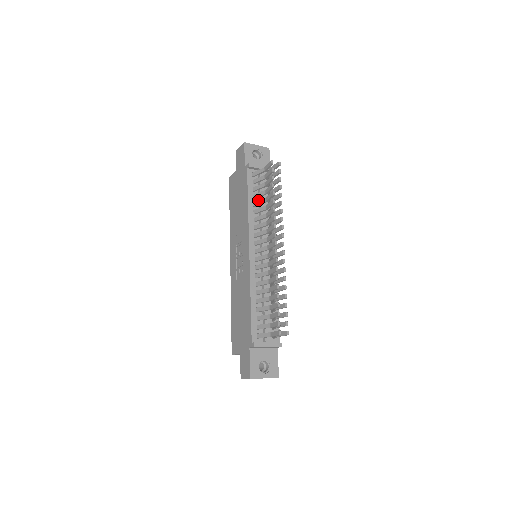
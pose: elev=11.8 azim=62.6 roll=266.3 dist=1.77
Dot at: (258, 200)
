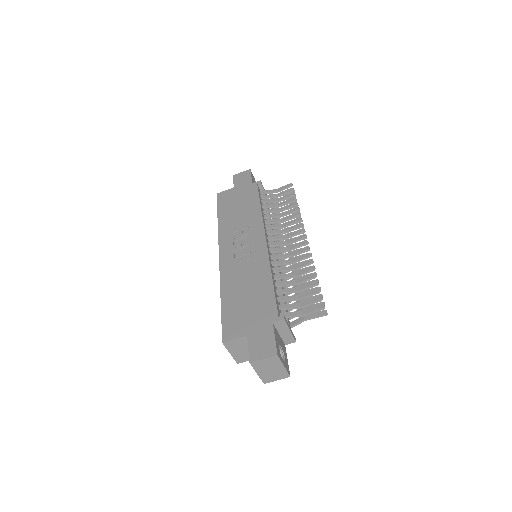
Dot at: occluded
